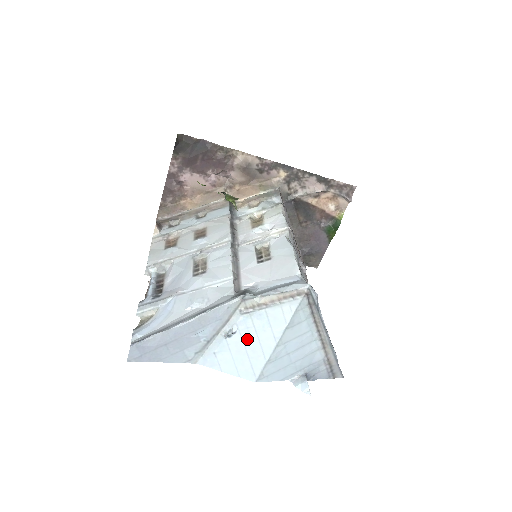
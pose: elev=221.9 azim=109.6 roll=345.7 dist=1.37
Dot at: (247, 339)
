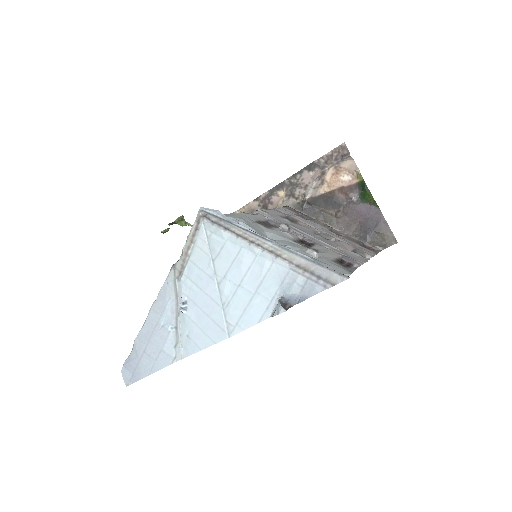
Dot at: (197, 299)
